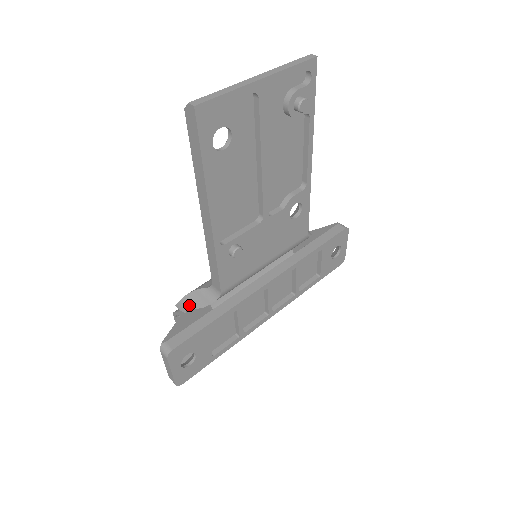
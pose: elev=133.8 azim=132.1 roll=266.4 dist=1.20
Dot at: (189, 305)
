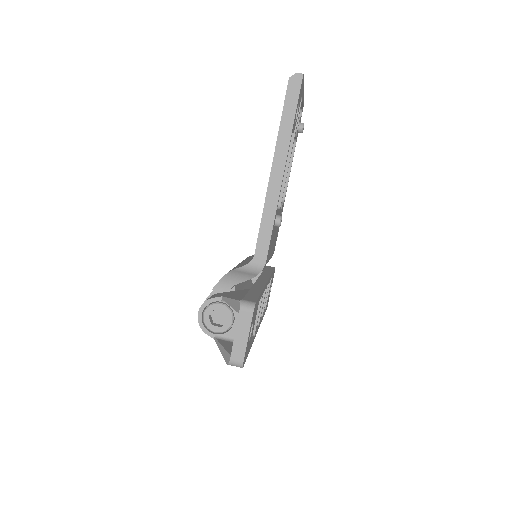
Dot at: (234, 281)
